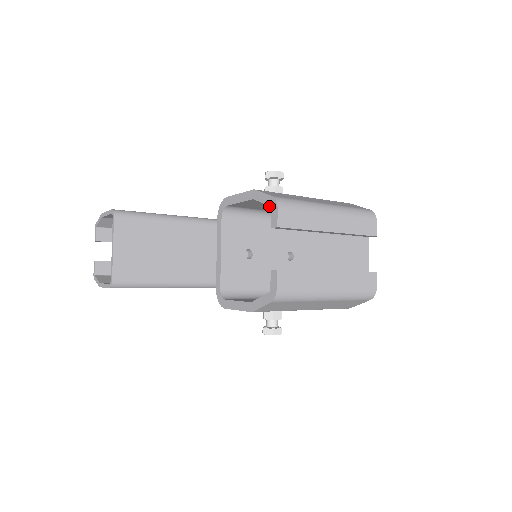
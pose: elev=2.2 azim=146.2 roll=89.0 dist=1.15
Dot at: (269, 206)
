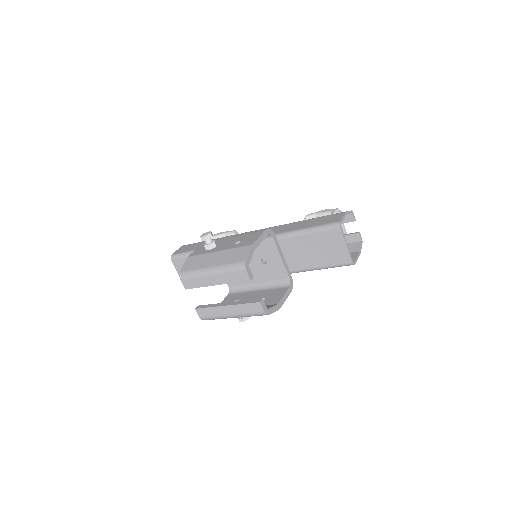
Dot at: occluded
